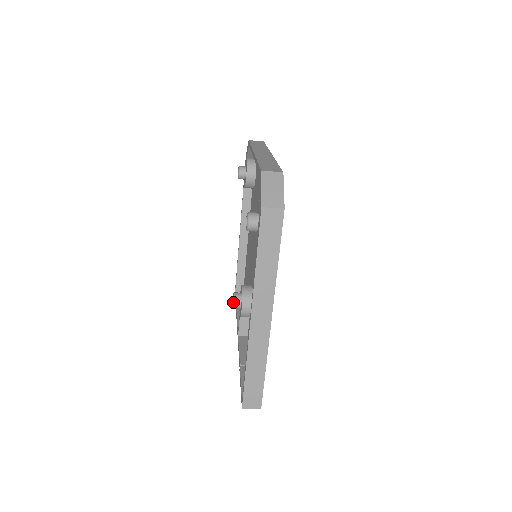
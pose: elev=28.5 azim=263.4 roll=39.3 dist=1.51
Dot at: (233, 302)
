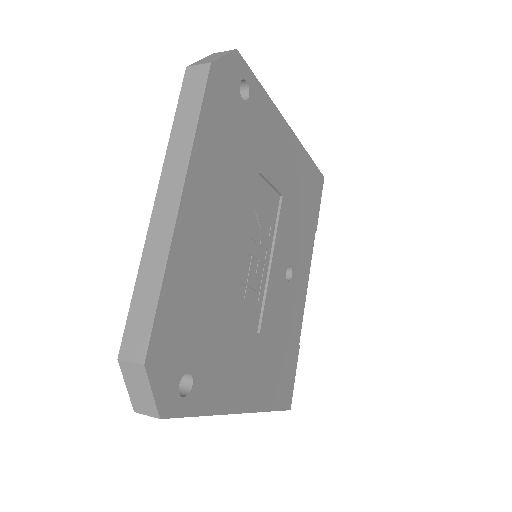
Dot at: occluded
